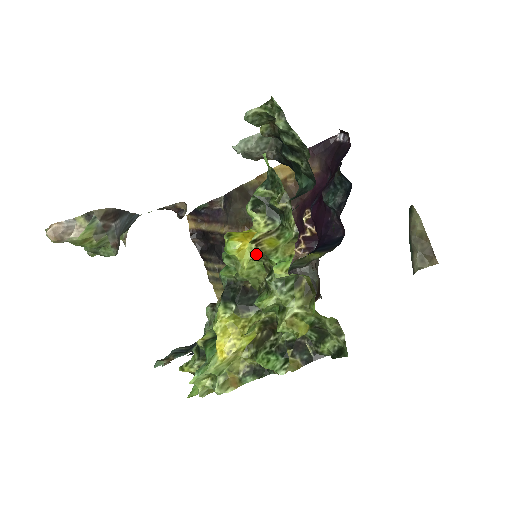
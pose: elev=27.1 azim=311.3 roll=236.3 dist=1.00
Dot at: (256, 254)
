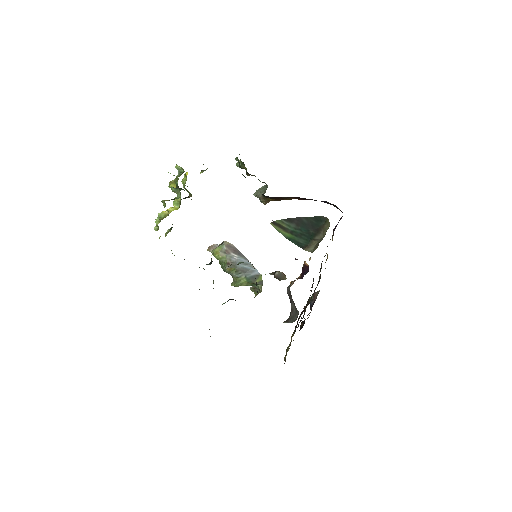
Dot at: (186, 174)
